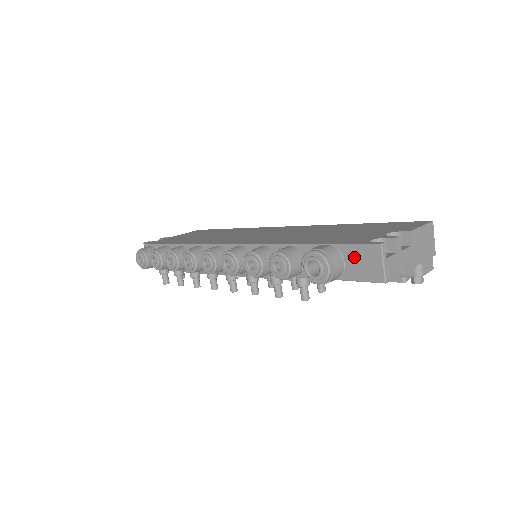
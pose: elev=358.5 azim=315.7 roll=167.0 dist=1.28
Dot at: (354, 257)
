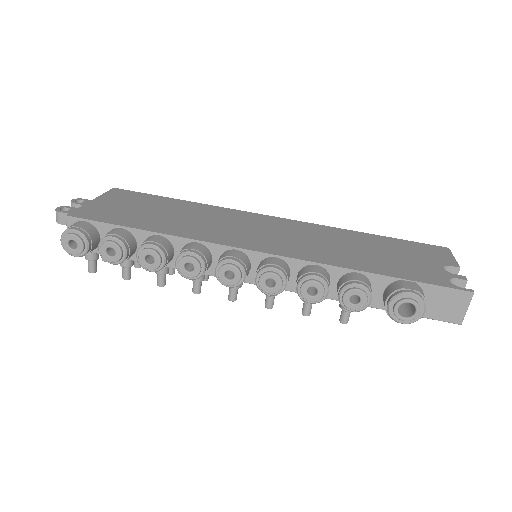
Dot at: (438, 298)
